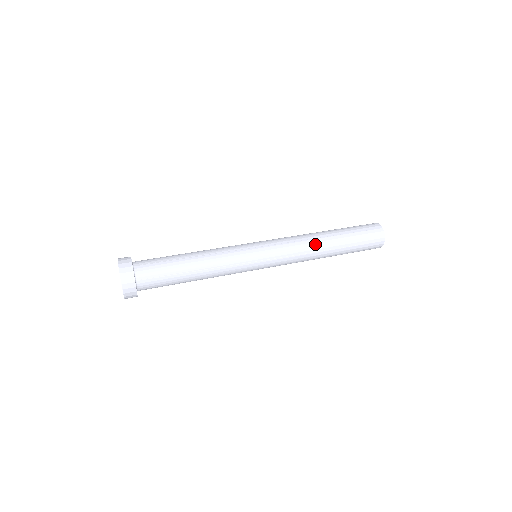
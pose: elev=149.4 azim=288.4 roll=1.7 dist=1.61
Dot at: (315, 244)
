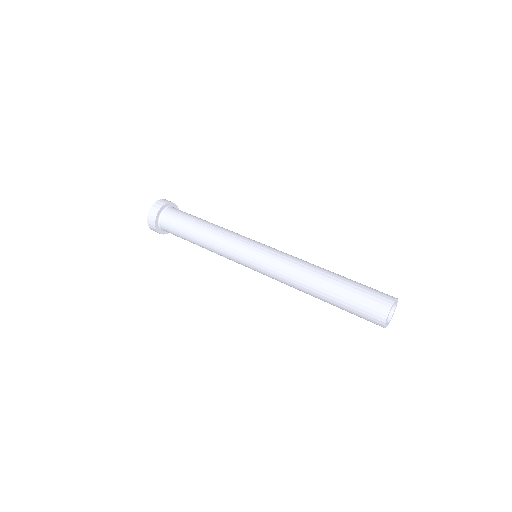
Dot at: (301, 287)
